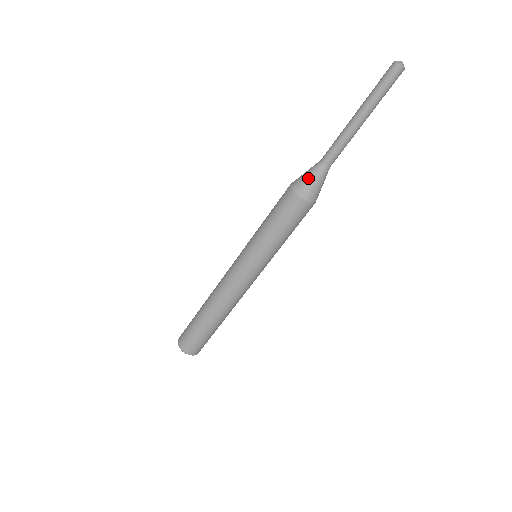
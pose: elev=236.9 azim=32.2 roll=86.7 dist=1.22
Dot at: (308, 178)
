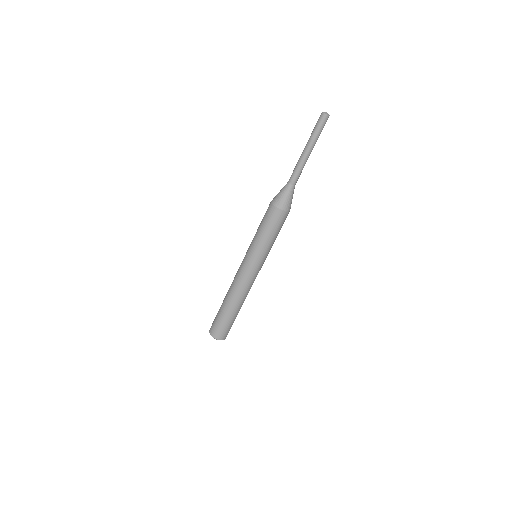
Dot at: (280, 193)
